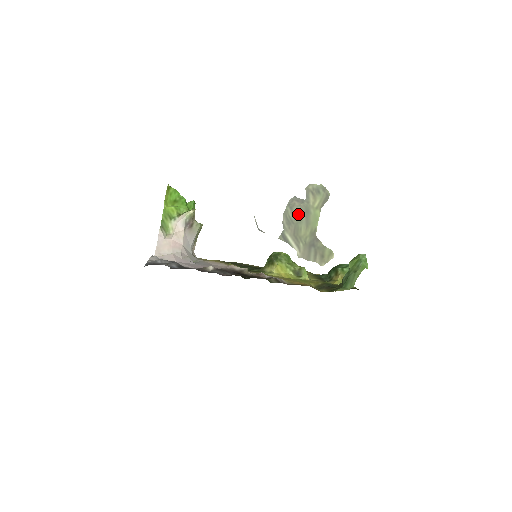
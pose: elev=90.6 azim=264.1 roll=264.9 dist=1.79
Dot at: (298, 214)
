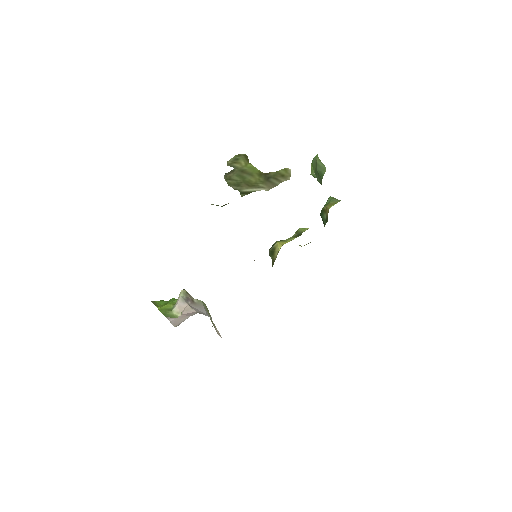
Dot at: (238, 177)
